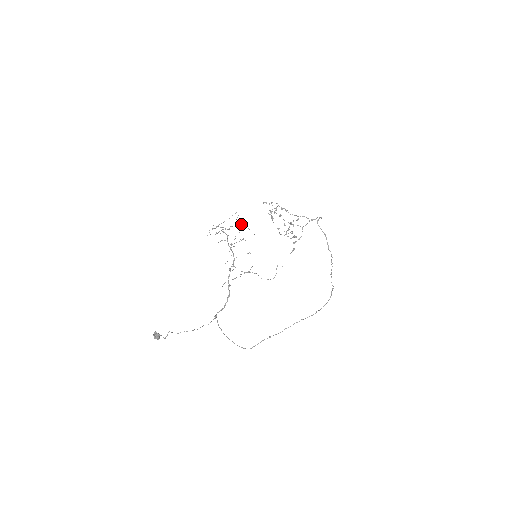
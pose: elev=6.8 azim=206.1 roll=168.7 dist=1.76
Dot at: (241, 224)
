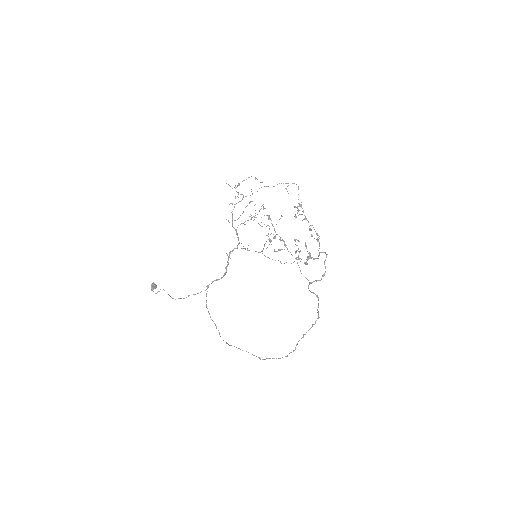
Dot at: occluded
